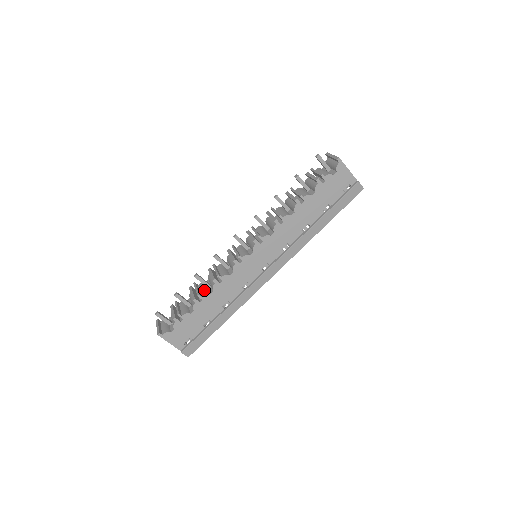
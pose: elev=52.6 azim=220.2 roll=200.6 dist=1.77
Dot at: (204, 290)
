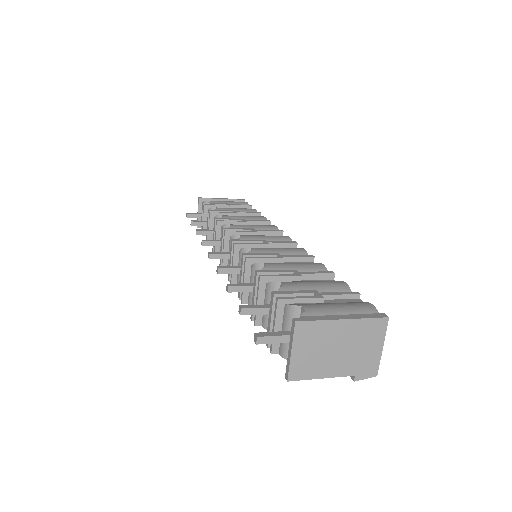
Dot at: occluded
